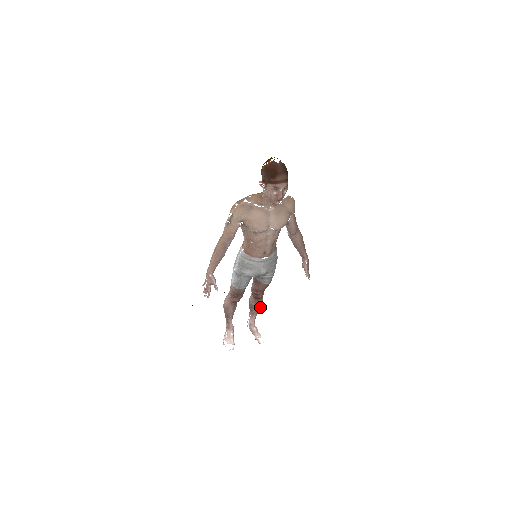
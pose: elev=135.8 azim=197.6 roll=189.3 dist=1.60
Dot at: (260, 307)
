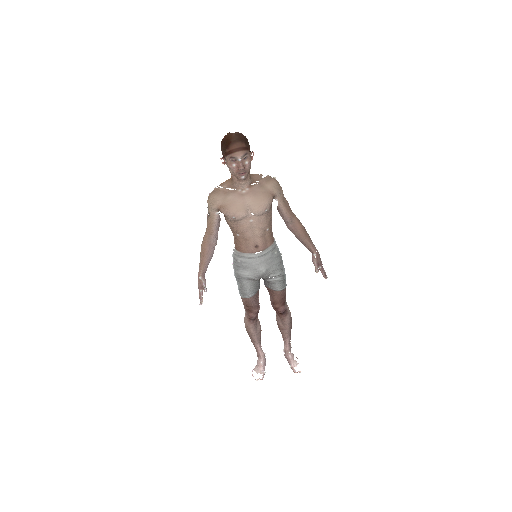
Dot at: (290, 327)
